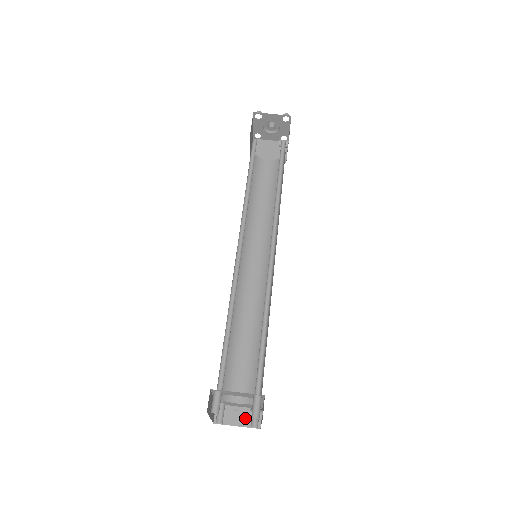
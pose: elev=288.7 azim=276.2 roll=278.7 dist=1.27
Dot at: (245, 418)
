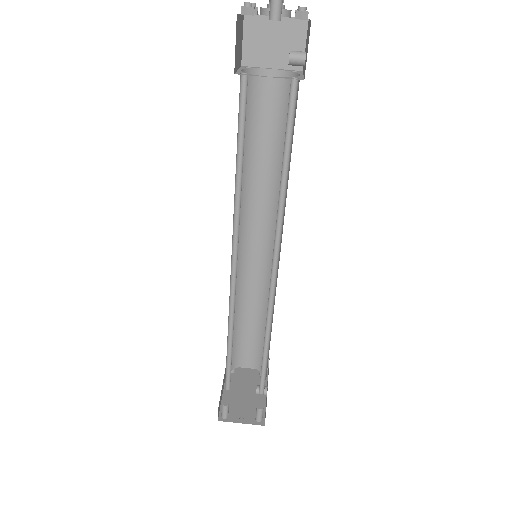
Dot at: occluded
